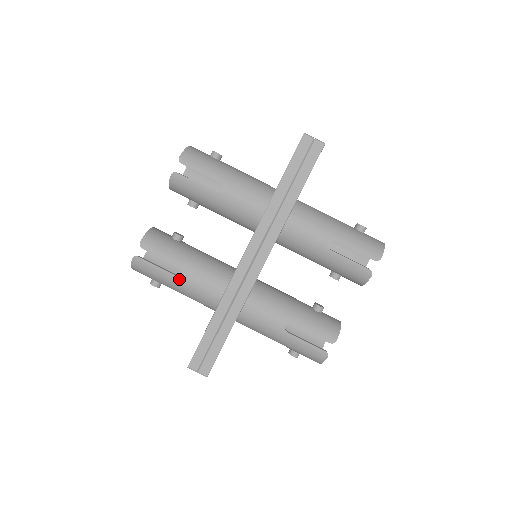
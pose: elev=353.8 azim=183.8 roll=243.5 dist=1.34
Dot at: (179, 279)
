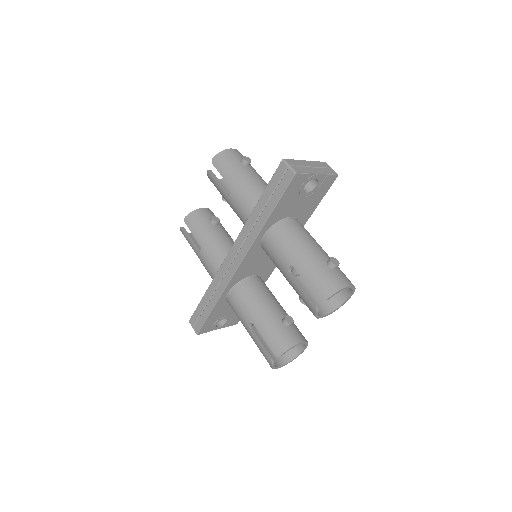
Dot at: (199, 254)
